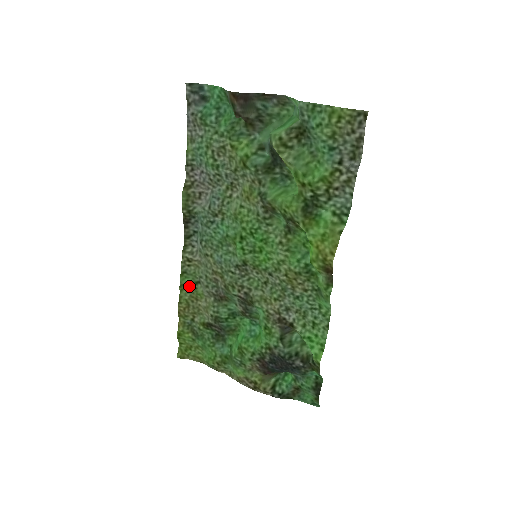
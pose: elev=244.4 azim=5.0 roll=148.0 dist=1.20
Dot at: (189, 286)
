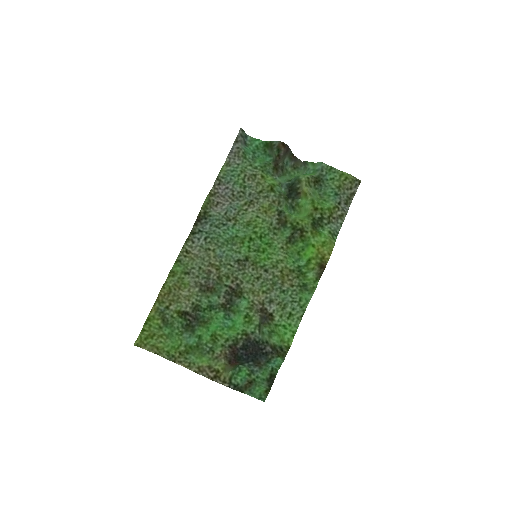
Dot at: (177, 275)
